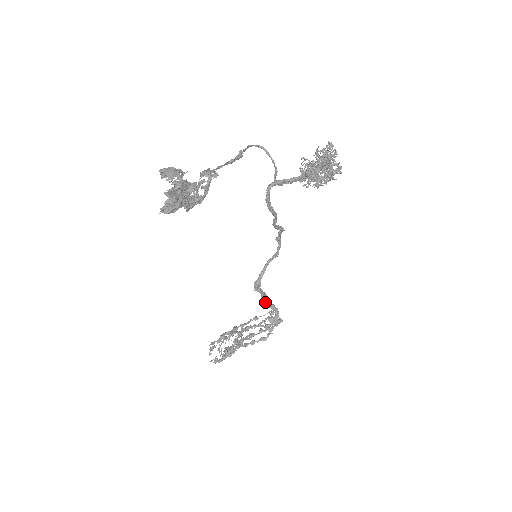
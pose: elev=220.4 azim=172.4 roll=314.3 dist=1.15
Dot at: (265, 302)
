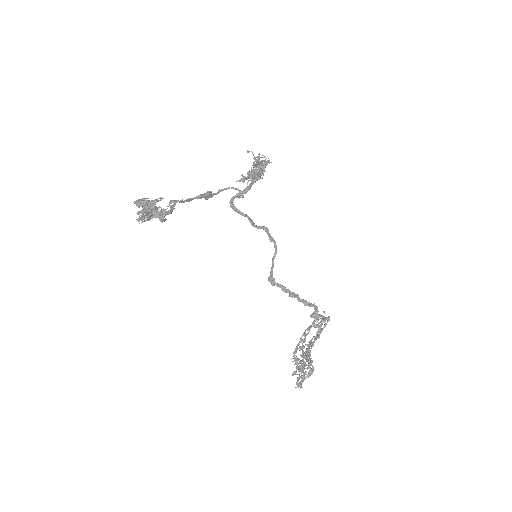
Dot at: (291, 296)
